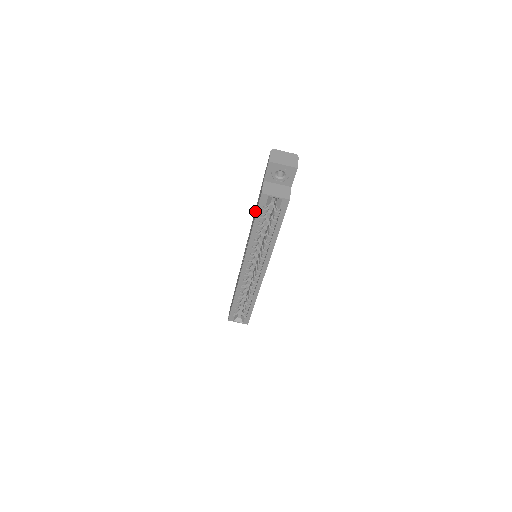
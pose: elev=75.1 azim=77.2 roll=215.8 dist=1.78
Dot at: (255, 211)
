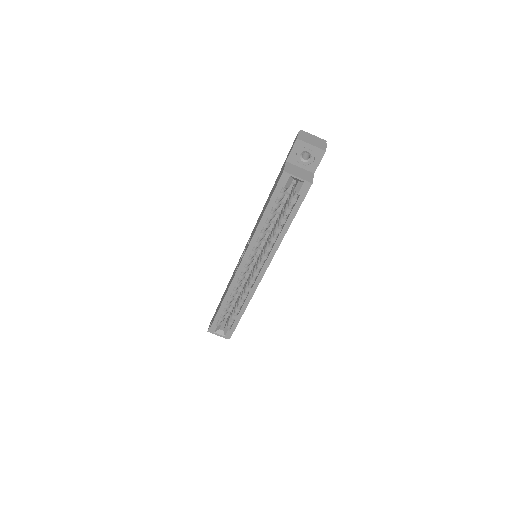
Dot at: occluded
